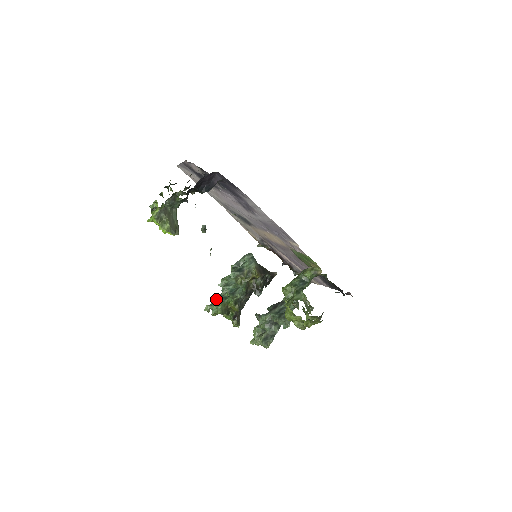
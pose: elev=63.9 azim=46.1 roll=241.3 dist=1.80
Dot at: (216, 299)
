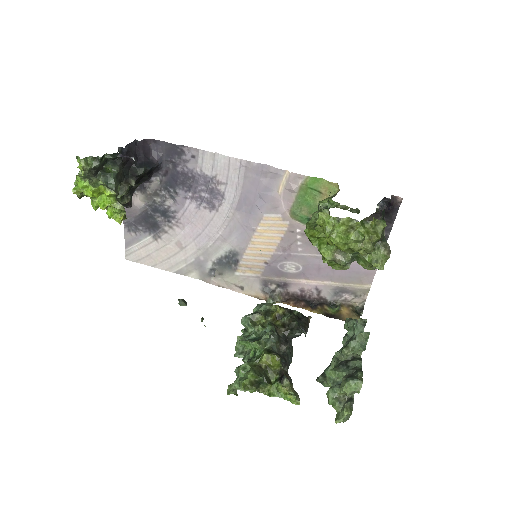
Dot at: occluded
